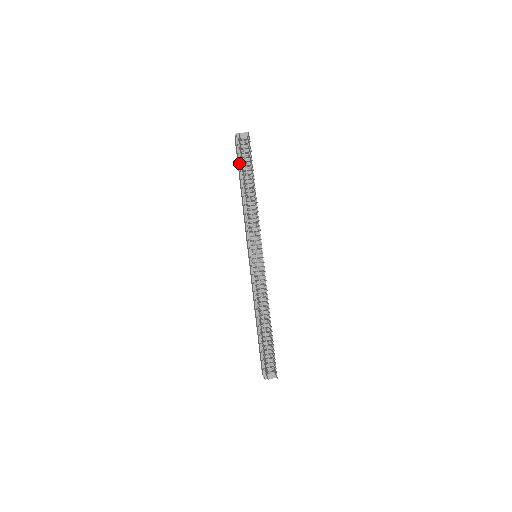
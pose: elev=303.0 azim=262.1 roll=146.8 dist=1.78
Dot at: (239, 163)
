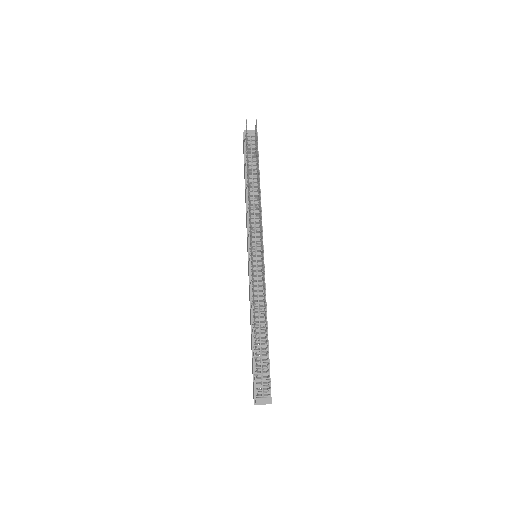
Dot at: (245, 159)
